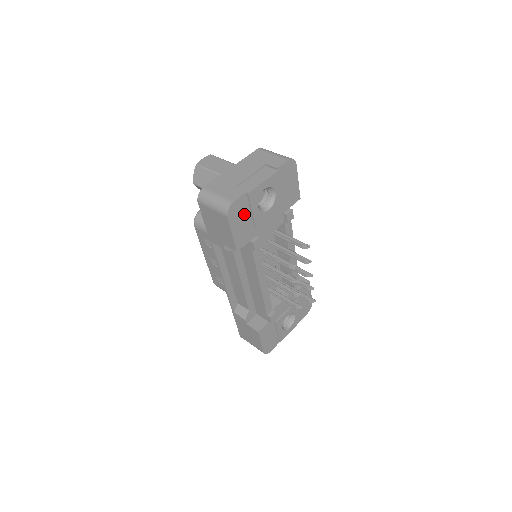
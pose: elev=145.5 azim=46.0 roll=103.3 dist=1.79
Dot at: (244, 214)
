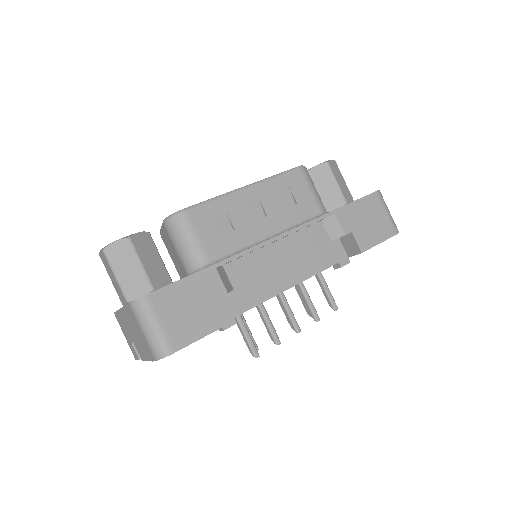
Dot at: occluded
